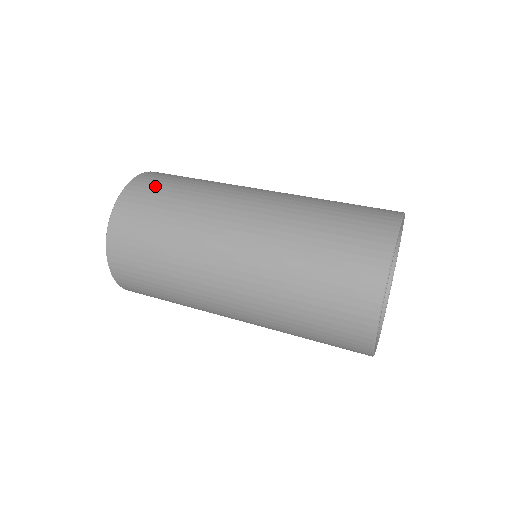
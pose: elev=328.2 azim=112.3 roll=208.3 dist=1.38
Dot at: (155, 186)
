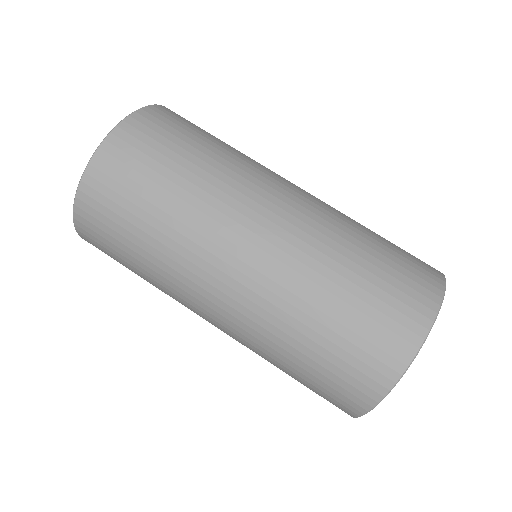
Dot at: (104, 240)
